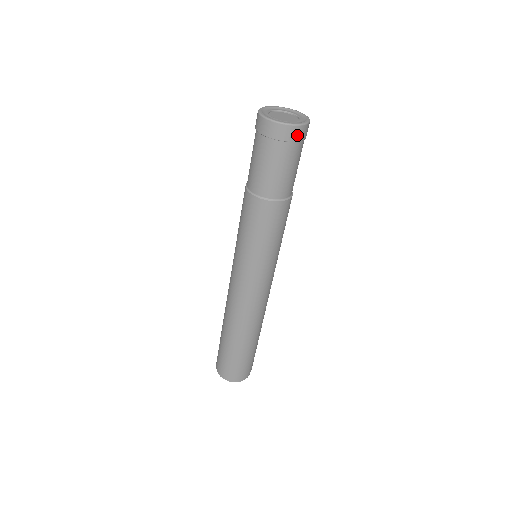
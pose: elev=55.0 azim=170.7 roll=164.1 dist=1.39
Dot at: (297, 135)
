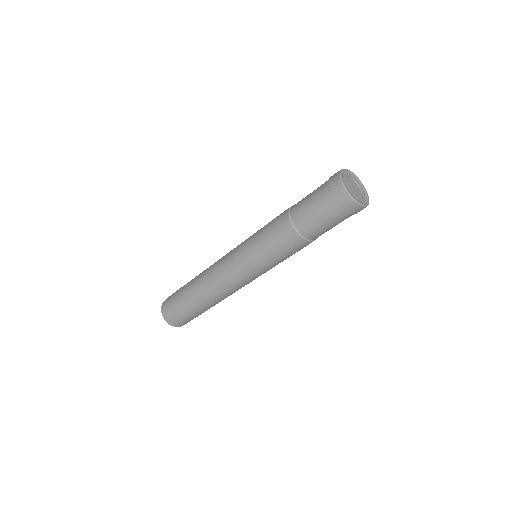
Dot at: (345, 203)
